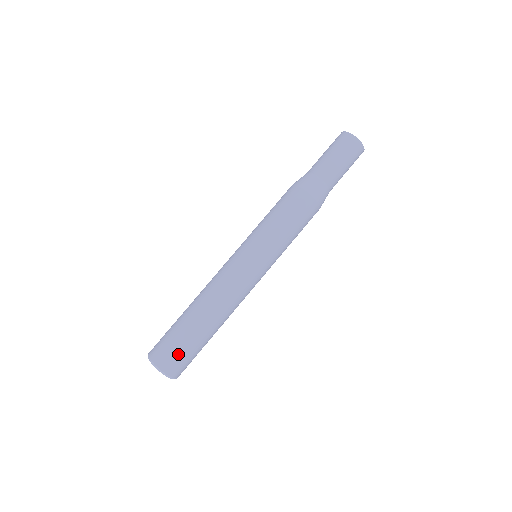
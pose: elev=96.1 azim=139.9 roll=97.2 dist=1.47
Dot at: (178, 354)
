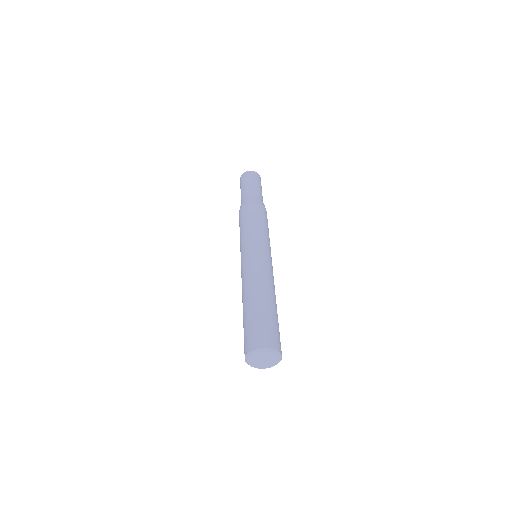
Dot at: (249, 333)
